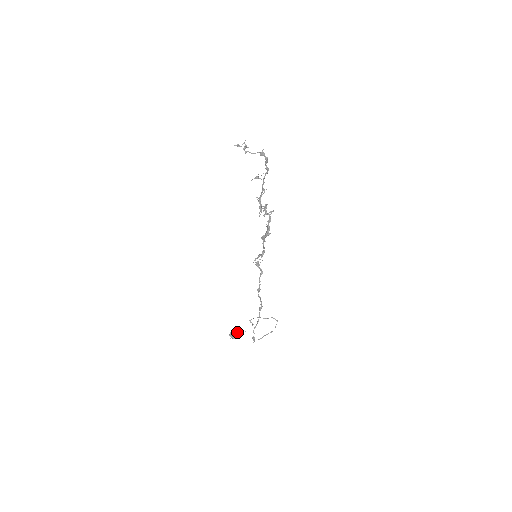
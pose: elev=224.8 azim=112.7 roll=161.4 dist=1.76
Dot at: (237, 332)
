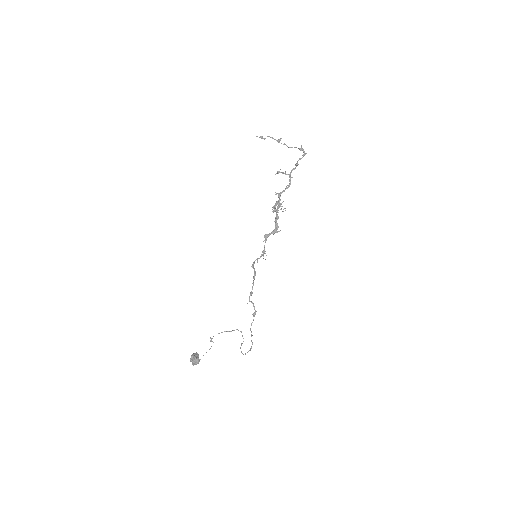
Dot at: (198, 355)
